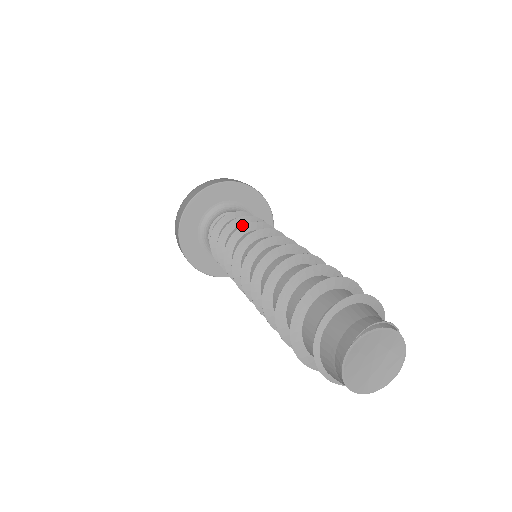
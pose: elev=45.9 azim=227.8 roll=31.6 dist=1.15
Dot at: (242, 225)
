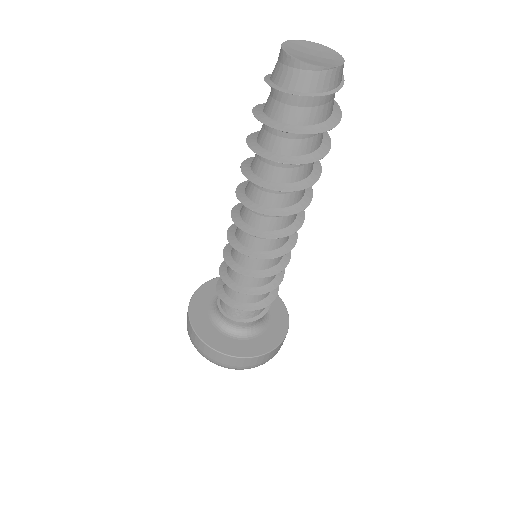
Dot at: occluded
